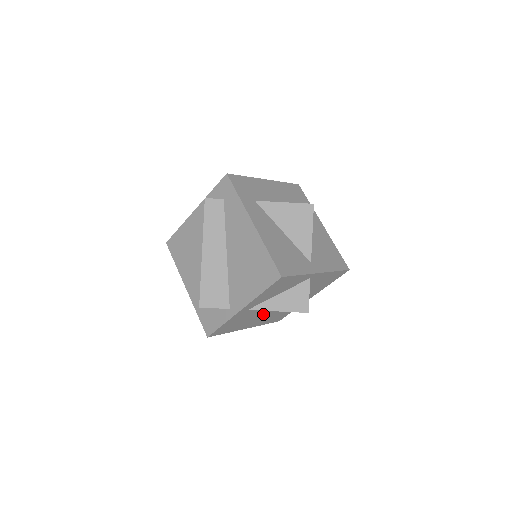
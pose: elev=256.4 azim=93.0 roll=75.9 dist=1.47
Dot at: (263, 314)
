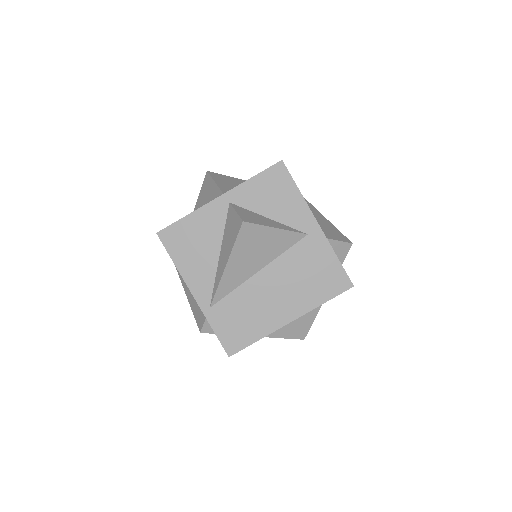
Dot at: occluded
